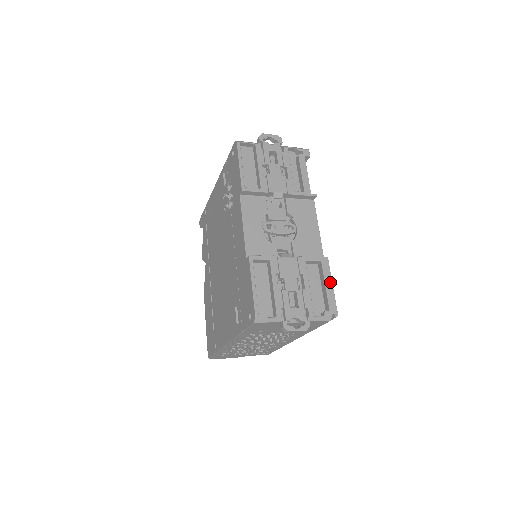
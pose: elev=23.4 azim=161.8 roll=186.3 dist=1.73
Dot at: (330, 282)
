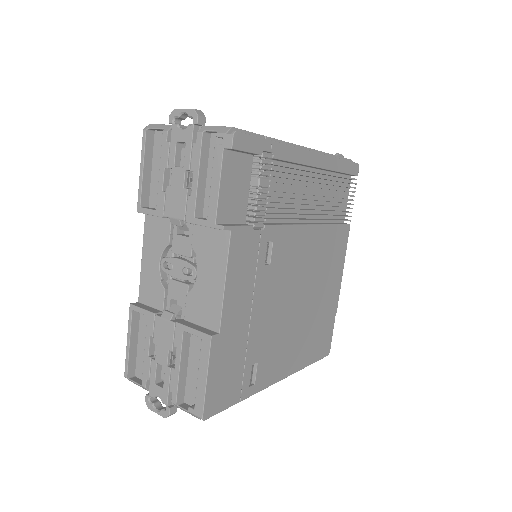
Dot at: (204, 373)
